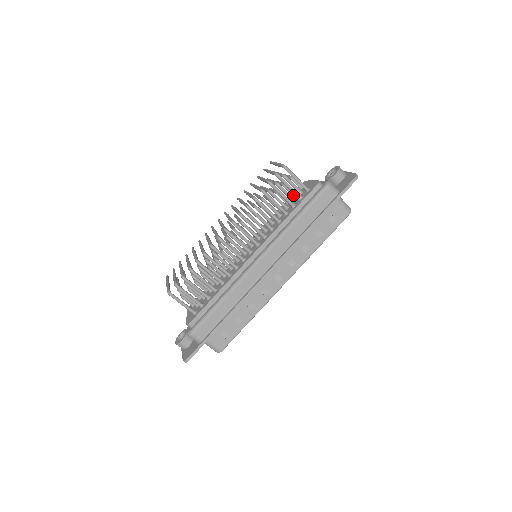
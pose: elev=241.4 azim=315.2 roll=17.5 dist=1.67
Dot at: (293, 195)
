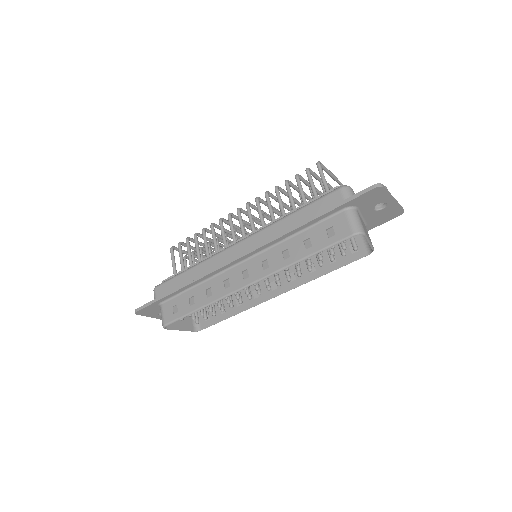
Dot at: occluded
